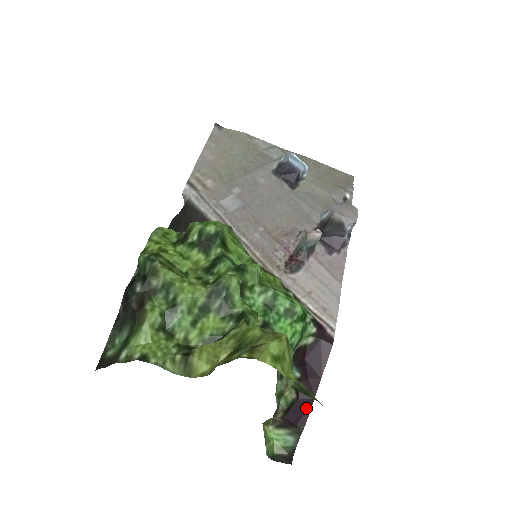
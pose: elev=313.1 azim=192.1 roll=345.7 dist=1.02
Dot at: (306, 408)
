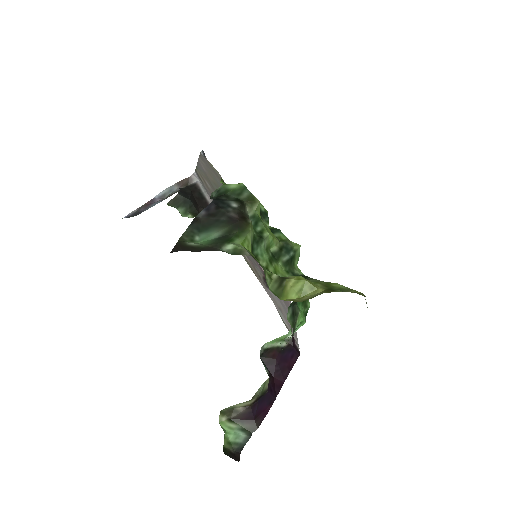
Dot at: (268, 405)
